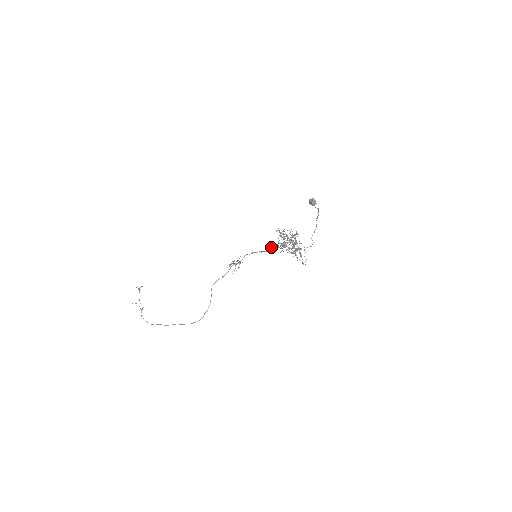
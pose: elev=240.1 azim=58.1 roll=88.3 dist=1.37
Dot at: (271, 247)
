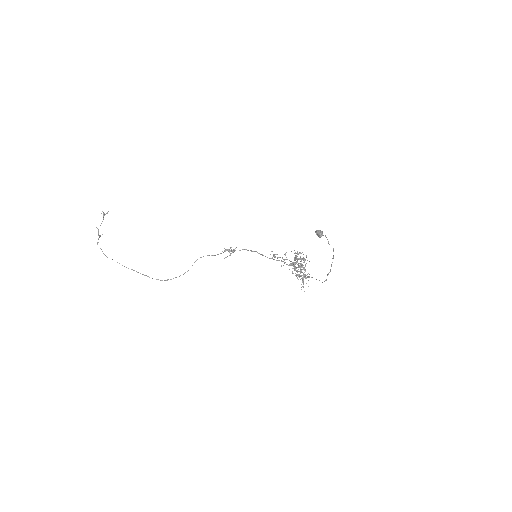
Dot at: occluded
